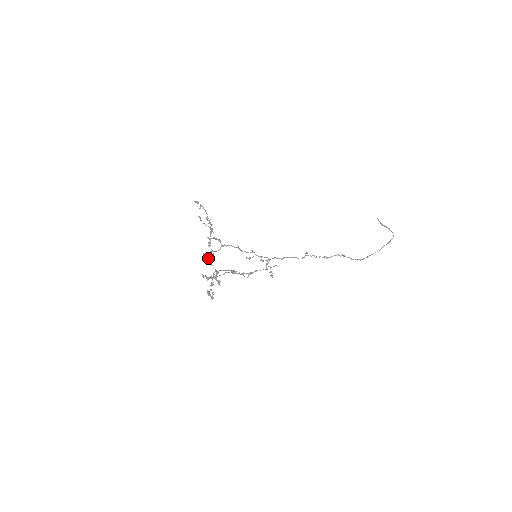
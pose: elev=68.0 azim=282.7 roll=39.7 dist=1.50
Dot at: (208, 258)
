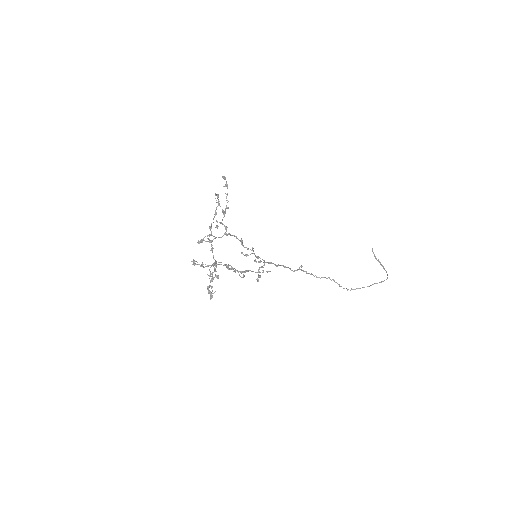
Dot at: (211, 245)
